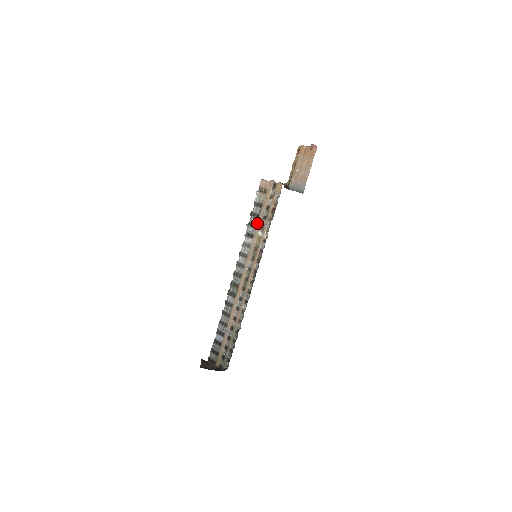
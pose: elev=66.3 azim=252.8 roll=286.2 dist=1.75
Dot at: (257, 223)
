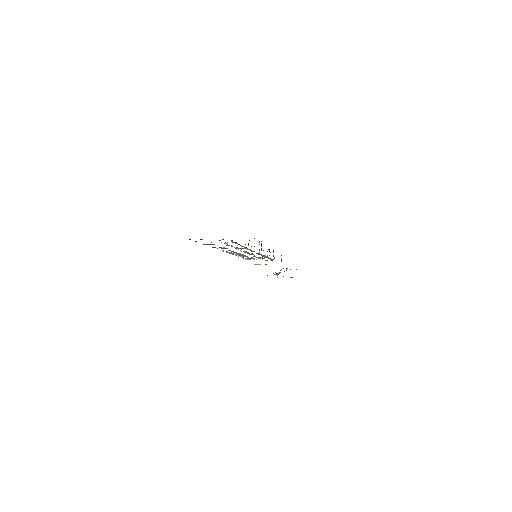
Dot at: (253, 256)
